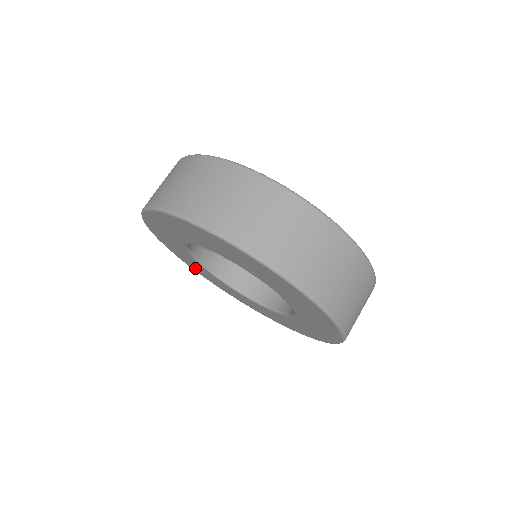
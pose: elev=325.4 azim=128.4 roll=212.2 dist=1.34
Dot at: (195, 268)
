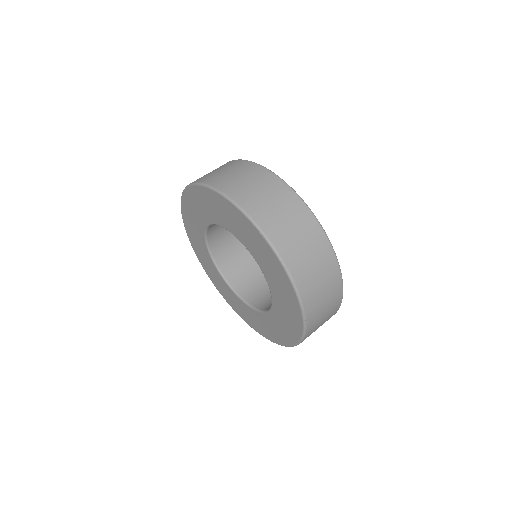
Dot at: (195, 245)
